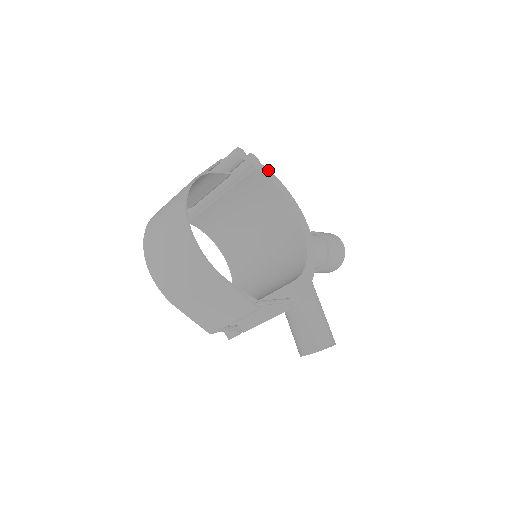
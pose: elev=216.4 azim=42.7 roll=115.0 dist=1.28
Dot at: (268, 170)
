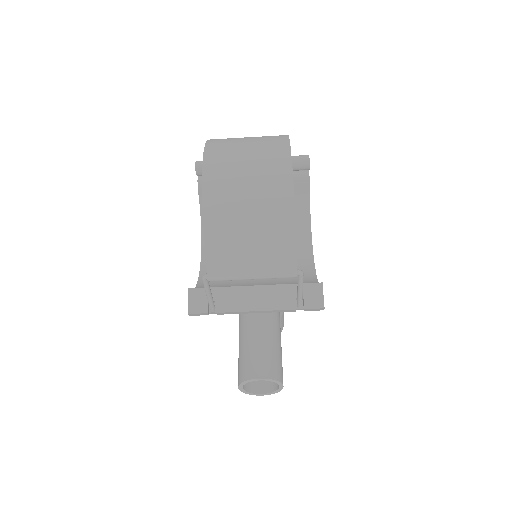
Dot at: occluded
